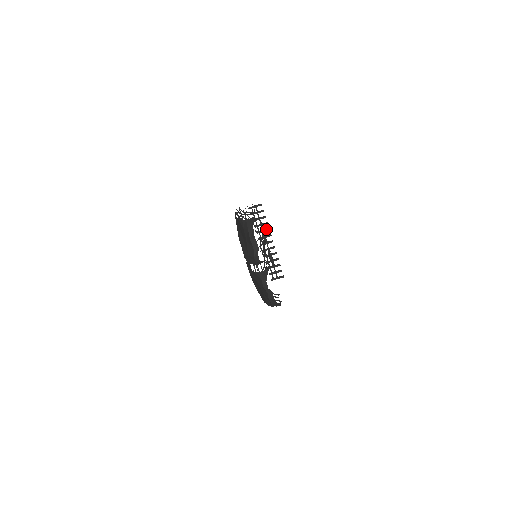
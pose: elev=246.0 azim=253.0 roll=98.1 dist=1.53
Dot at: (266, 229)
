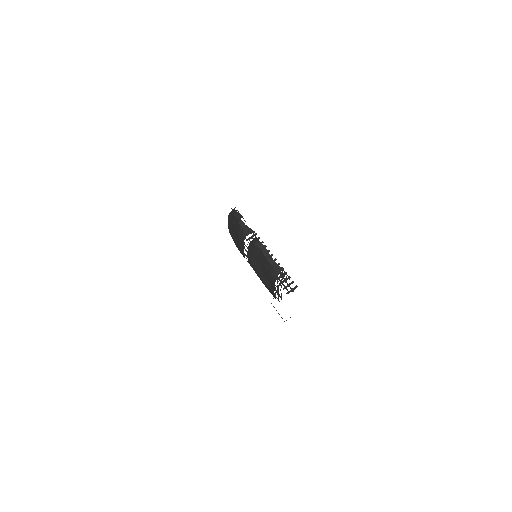
Dot at: occluded
